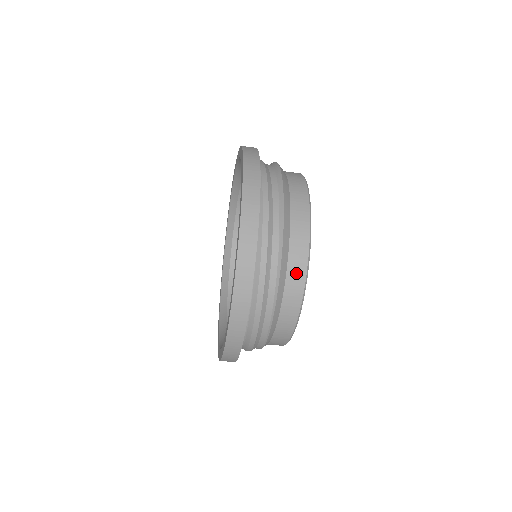
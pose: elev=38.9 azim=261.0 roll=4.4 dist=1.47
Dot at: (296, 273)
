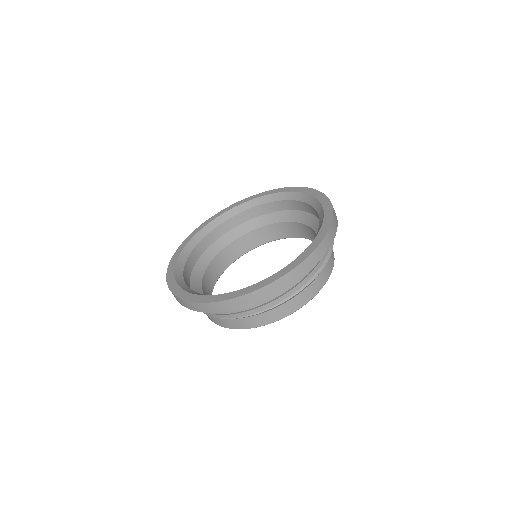
Dot at: (310, 292)
